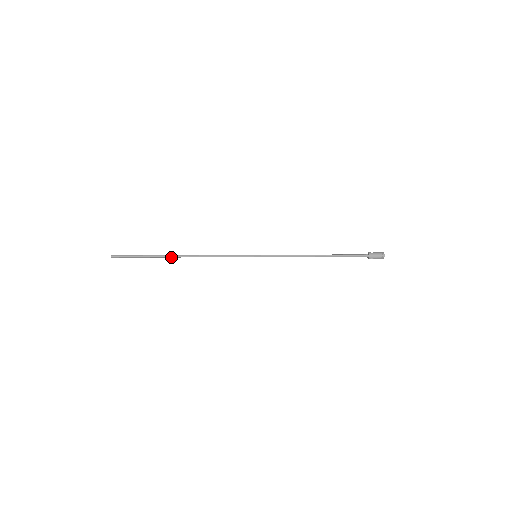
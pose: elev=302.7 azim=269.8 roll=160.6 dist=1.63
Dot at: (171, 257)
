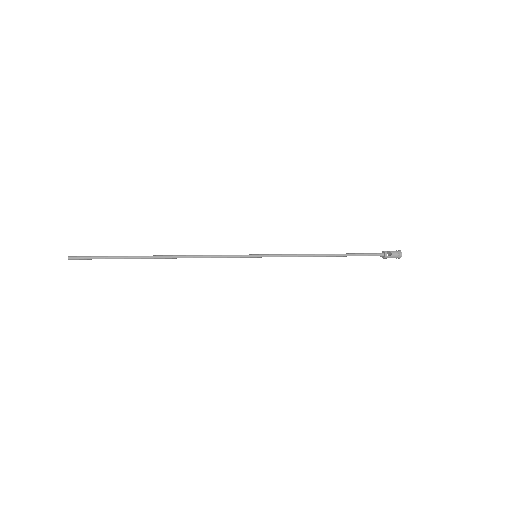
Dot at: (149, 257)
